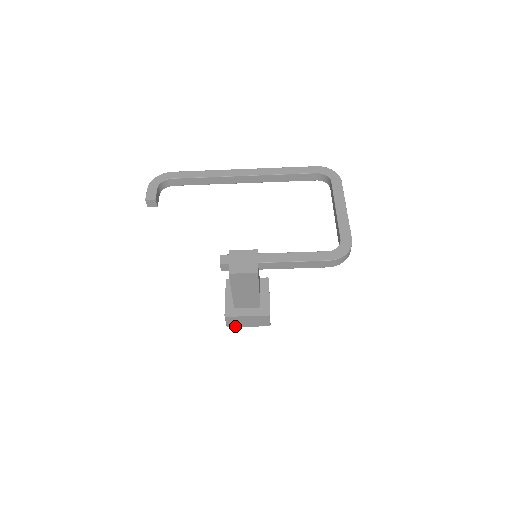
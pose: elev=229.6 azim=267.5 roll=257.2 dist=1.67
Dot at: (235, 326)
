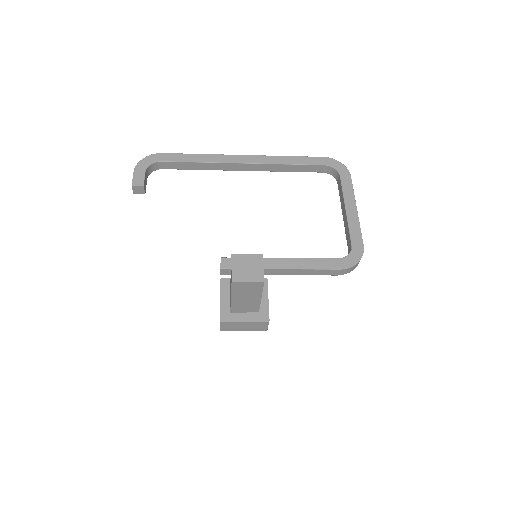
Dot at: (229, 330)
